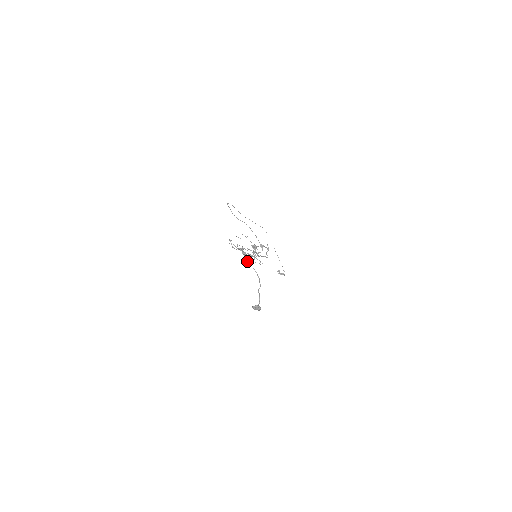
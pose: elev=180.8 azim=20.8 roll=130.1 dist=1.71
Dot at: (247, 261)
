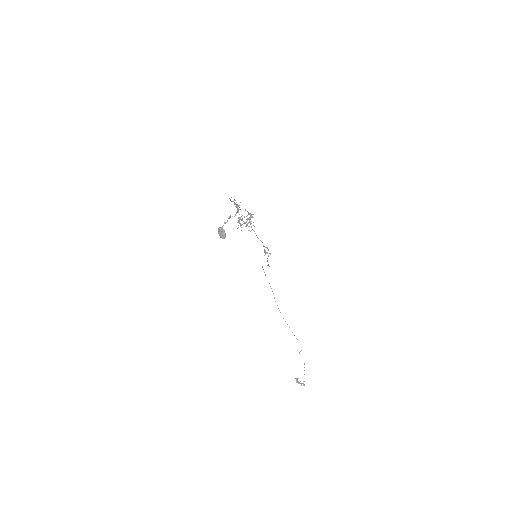
Dot at: occluded
